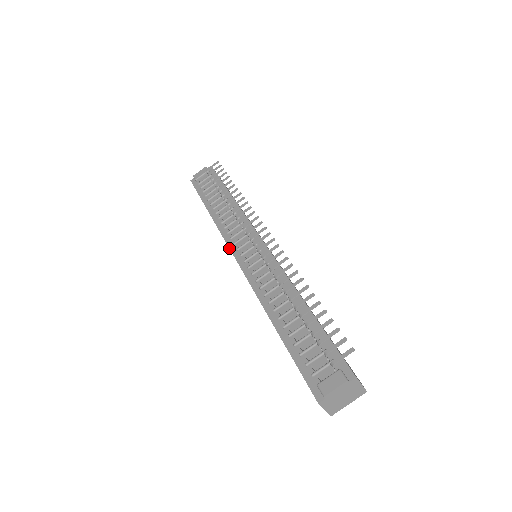
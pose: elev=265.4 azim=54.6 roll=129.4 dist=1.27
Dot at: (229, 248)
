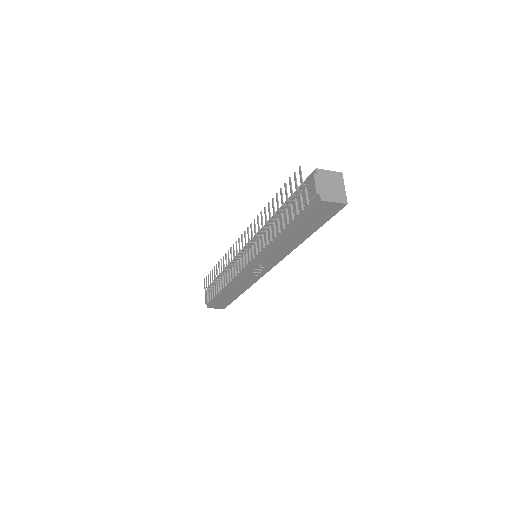
Dot at: (242, 275)
